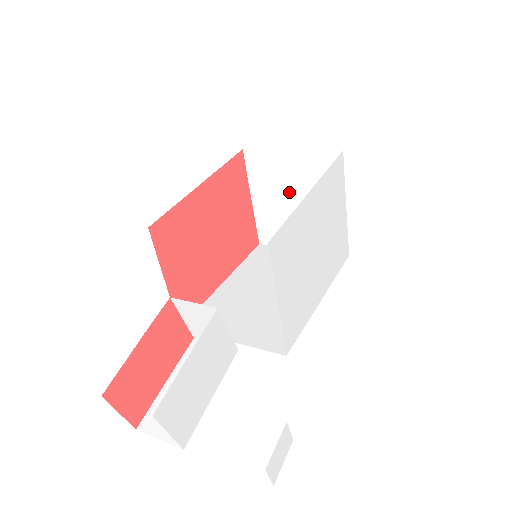
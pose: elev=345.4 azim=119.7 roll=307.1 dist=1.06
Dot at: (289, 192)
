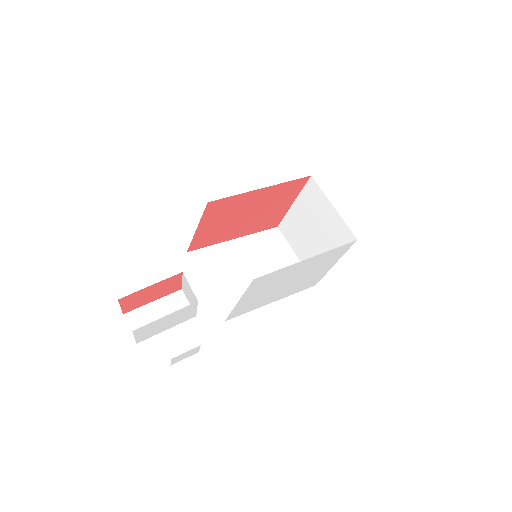
Dot at: (315, 224)
